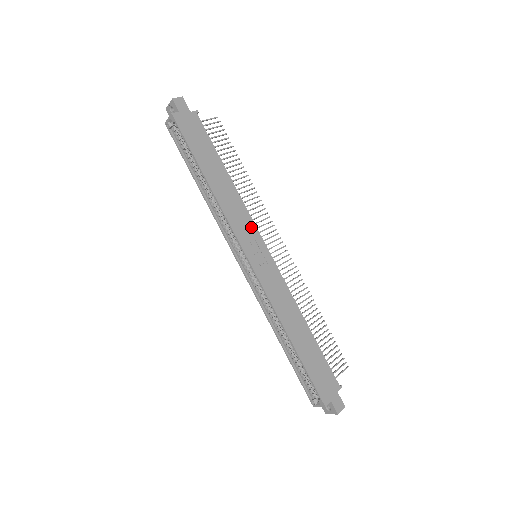
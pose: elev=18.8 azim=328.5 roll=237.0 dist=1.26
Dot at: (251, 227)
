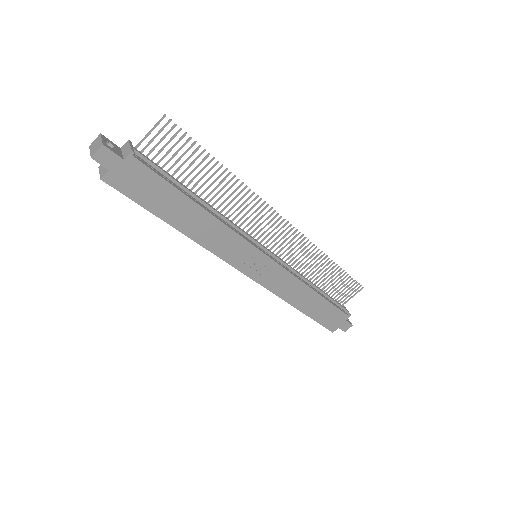
Dot at: (243, 246)
